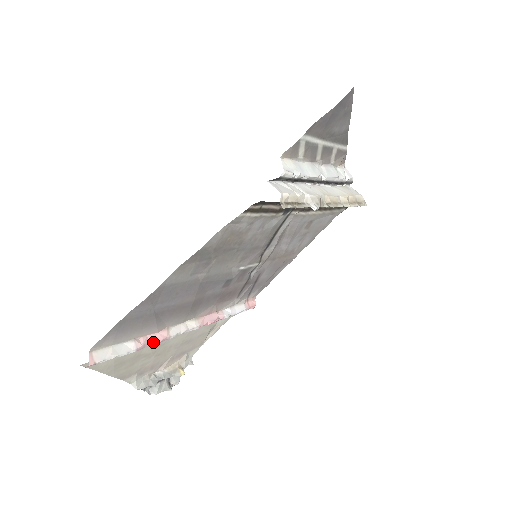
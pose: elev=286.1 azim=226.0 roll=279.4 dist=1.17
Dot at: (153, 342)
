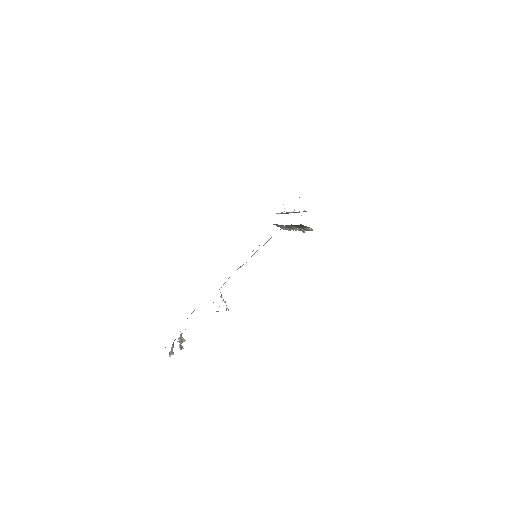
Dot at: occluded
